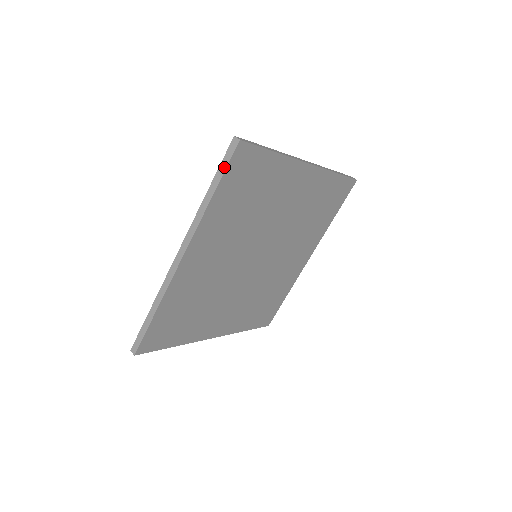
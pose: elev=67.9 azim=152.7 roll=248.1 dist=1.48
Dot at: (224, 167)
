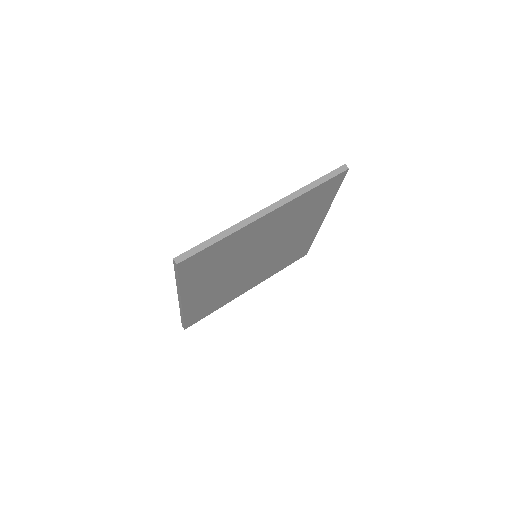
Dot at: (331, 176)
